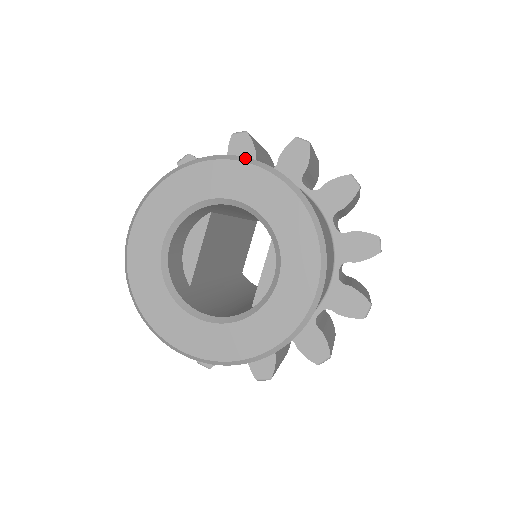
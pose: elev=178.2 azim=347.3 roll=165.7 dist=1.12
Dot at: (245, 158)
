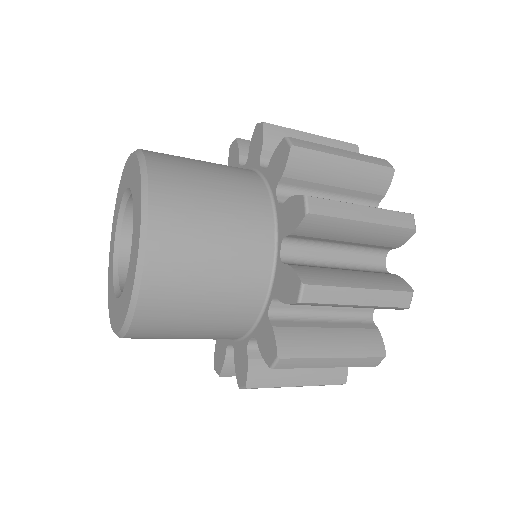
Dot at: (146, 191)
